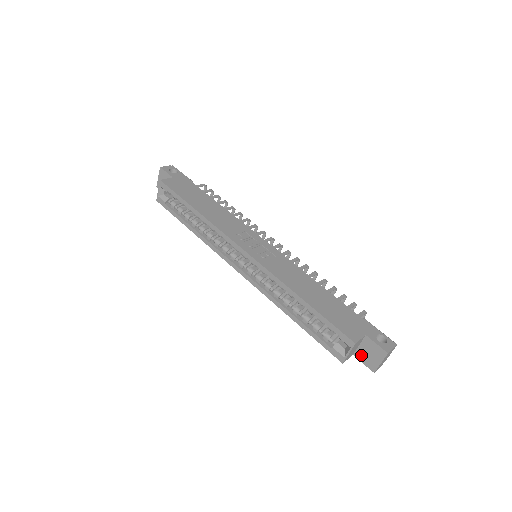
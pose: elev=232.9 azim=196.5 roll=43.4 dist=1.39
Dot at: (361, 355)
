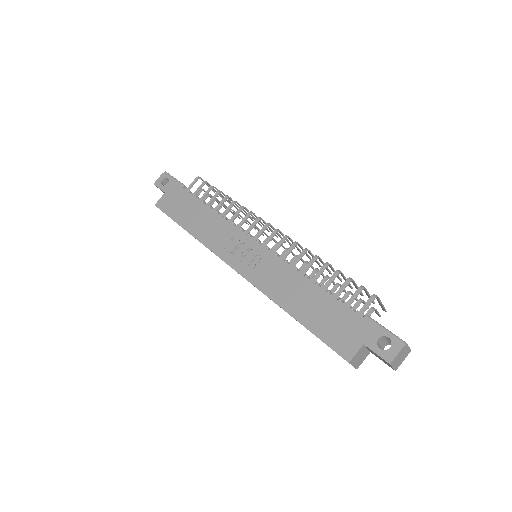
Dot at: (375, 355)
